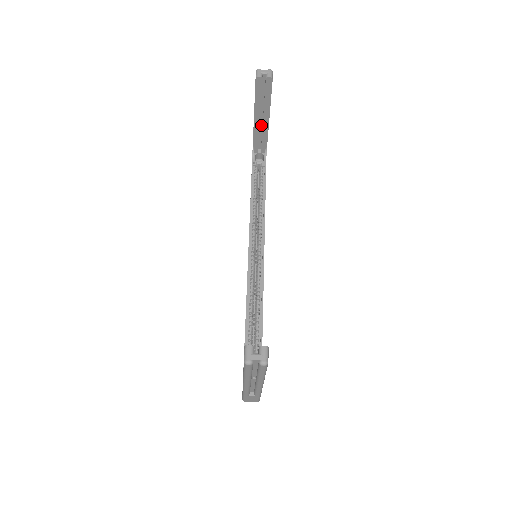
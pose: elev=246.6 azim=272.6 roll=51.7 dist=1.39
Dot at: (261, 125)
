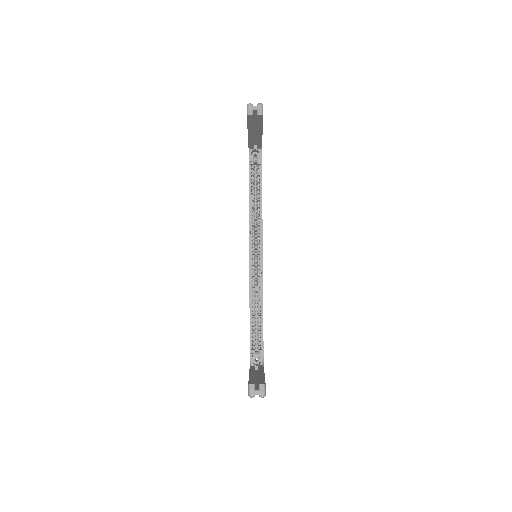
Dot at: (255, 134)
